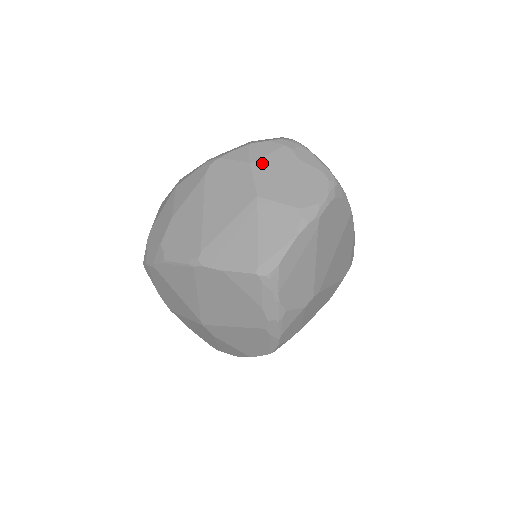
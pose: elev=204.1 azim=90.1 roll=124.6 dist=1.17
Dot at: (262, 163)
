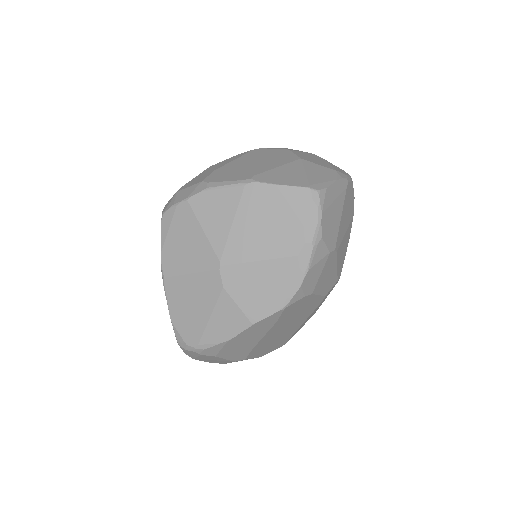
Dot at: (298, 152)
